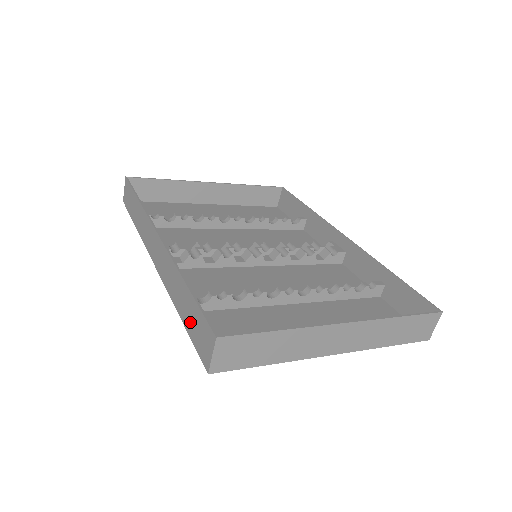
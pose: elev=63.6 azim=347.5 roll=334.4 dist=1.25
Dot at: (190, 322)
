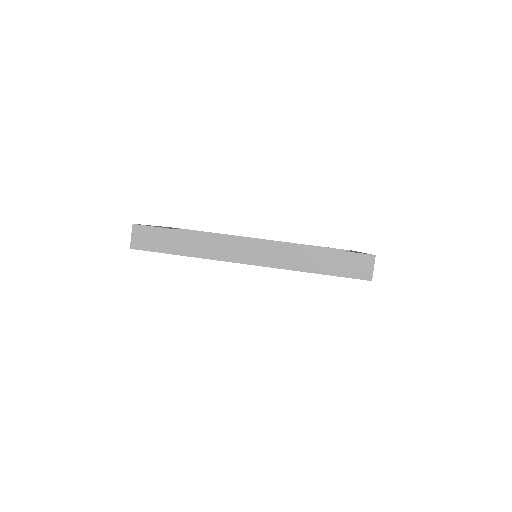
Dot at: (336, 267)
